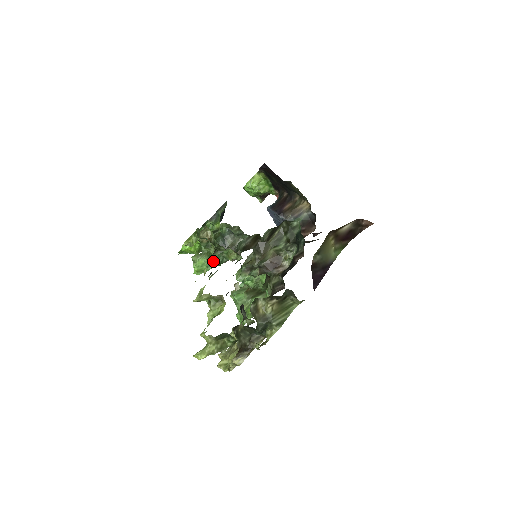
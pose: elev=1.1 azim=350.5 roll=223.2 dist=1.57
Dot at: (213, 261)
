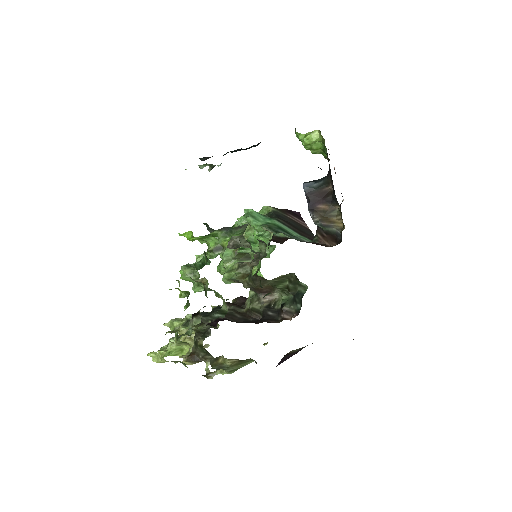
Dot at: (200, 290)
